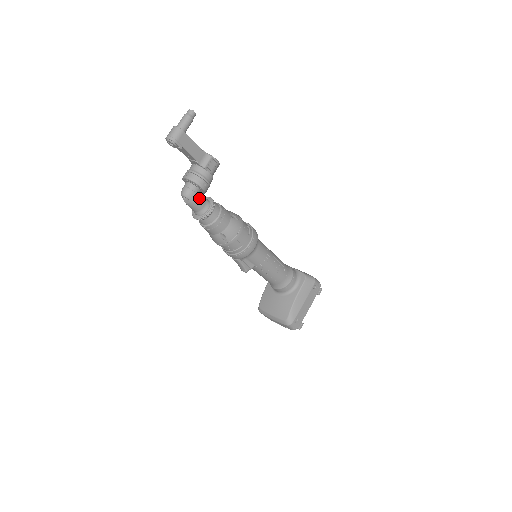
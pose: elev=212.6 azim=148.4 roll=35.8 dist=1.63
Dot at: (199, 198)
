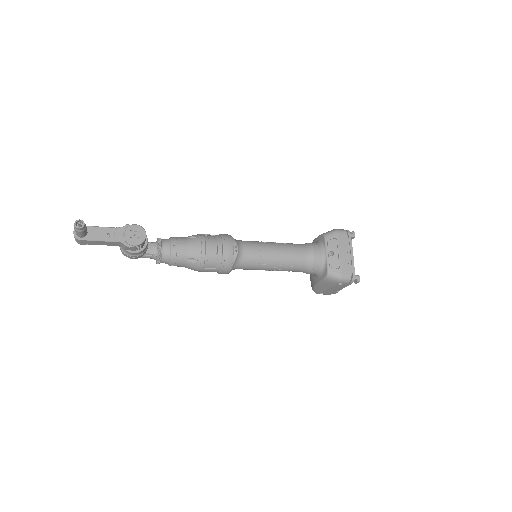
Dot at: occluded
